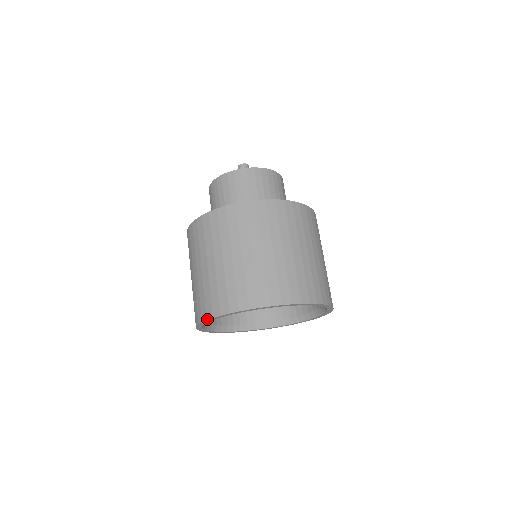
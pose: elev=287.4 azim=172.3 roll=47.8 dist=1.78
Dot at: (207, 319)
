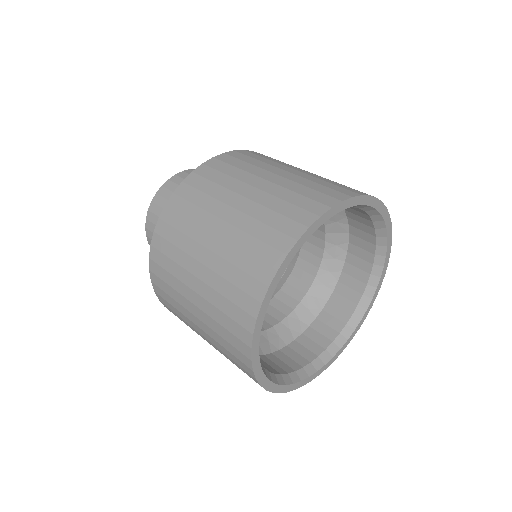
Dot at: (320, 214)
